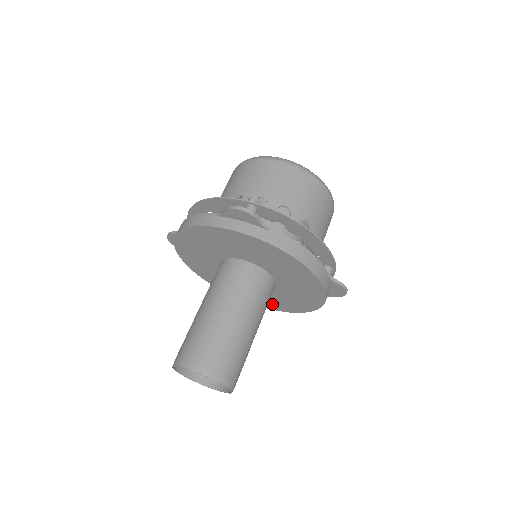
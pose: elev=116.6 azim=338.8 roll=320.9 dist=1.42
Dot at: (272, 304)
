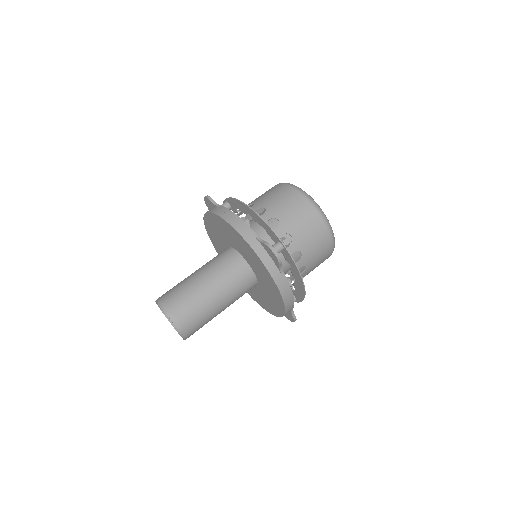
Dot at: occluded
